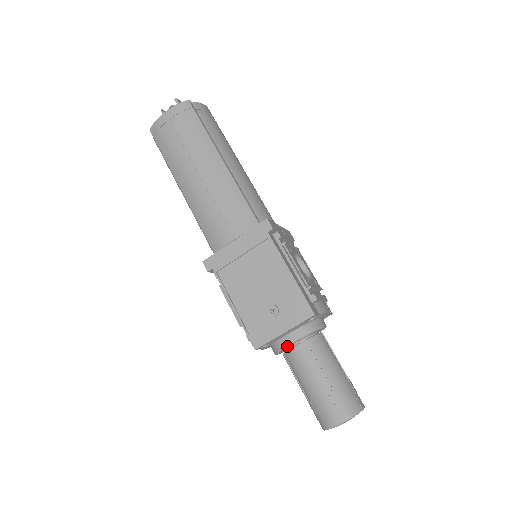
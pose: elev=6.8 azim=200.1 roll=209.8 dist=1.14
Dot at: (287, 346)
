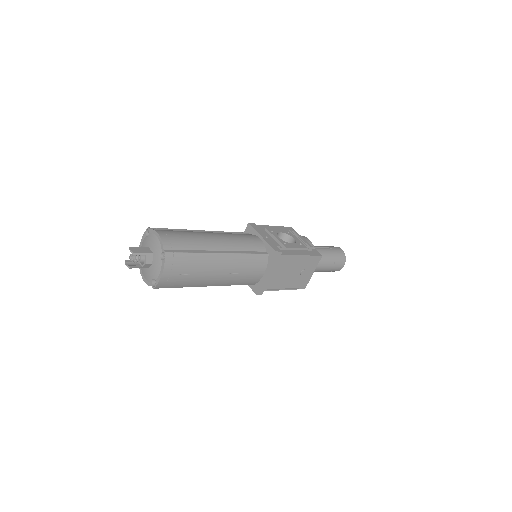
Dot at: occluded
